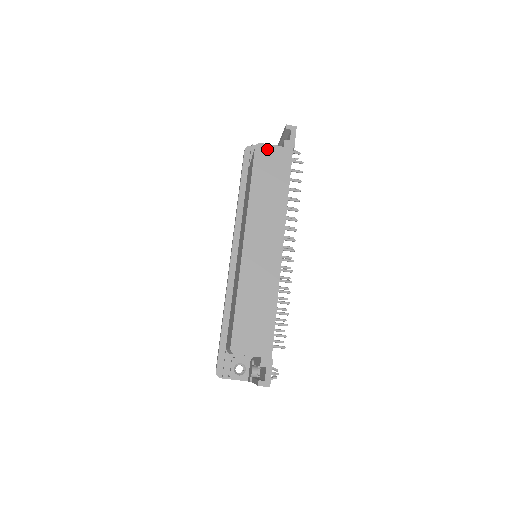
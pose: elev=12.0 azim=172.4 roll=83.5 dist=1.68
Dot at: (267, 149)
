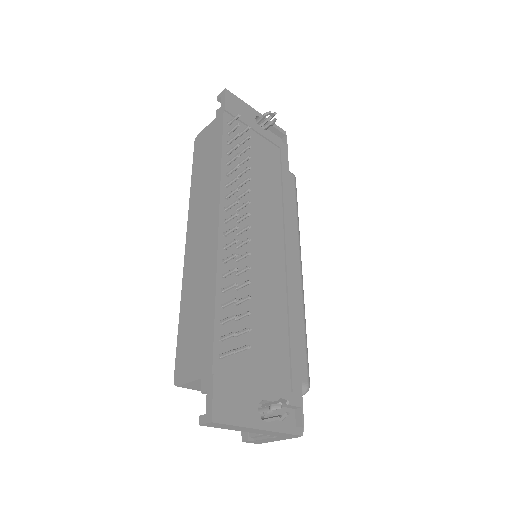
Dot at: (203, 134)
